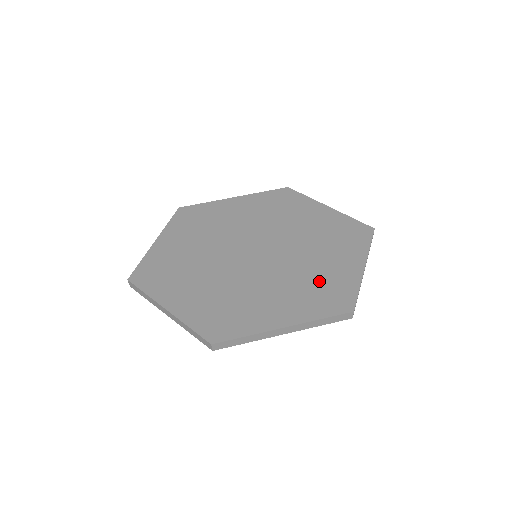
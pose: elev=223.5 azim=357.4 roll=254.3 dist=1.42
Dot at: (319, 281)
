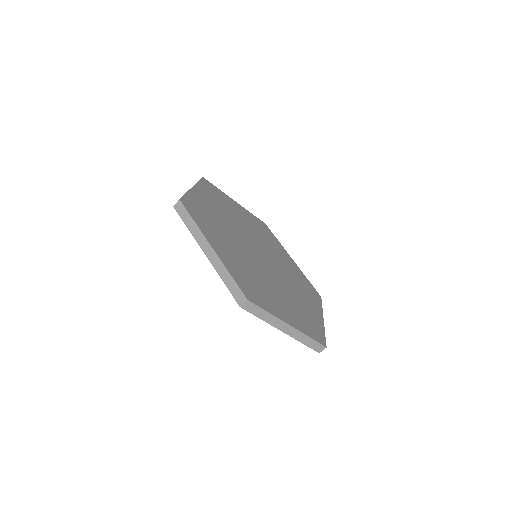
Dot at: (260, 285)
